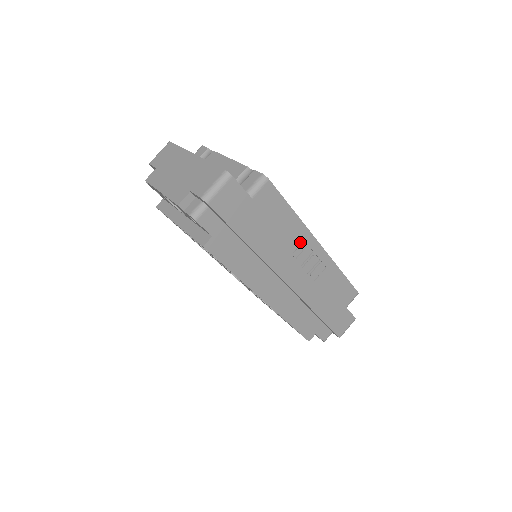
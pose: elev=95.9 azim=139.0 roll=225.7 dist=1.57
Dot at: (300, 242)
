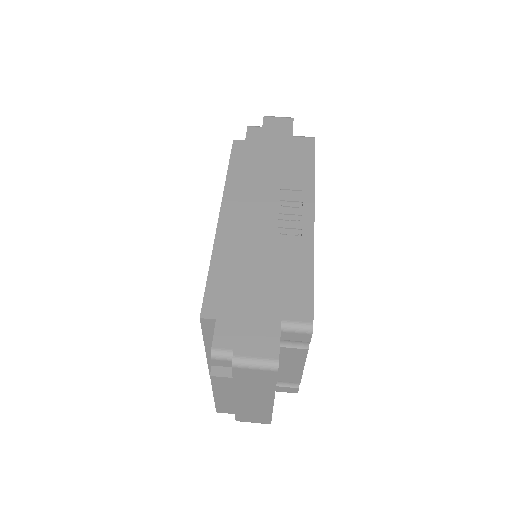
Dot at: (298, 196)
